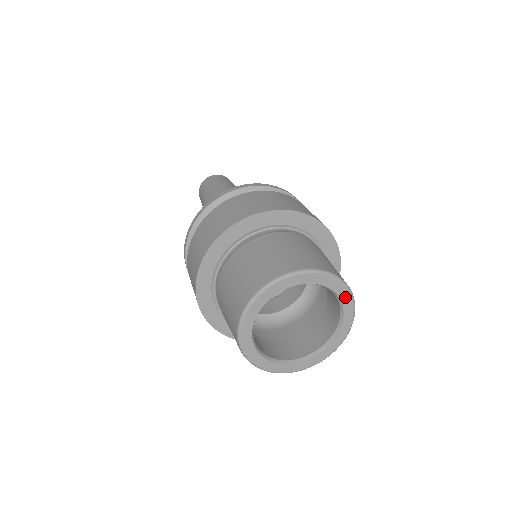
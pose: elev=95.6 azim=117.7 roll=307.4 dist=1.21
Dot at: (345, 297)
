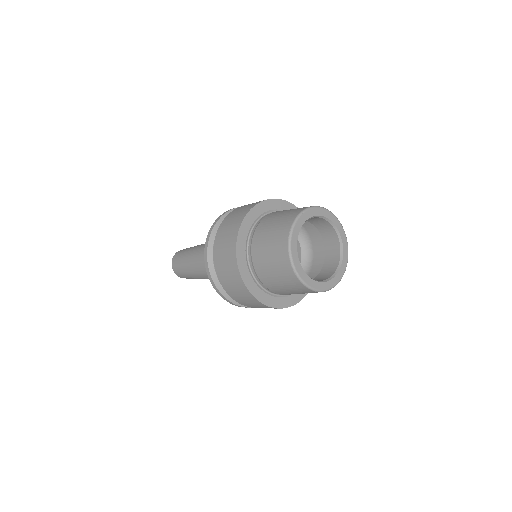
Dot at: (332, 218)
